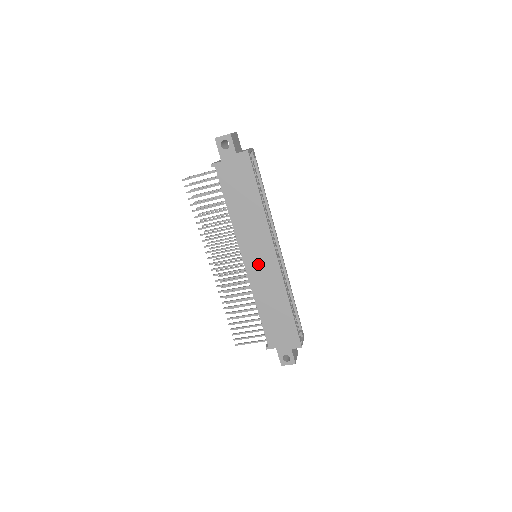
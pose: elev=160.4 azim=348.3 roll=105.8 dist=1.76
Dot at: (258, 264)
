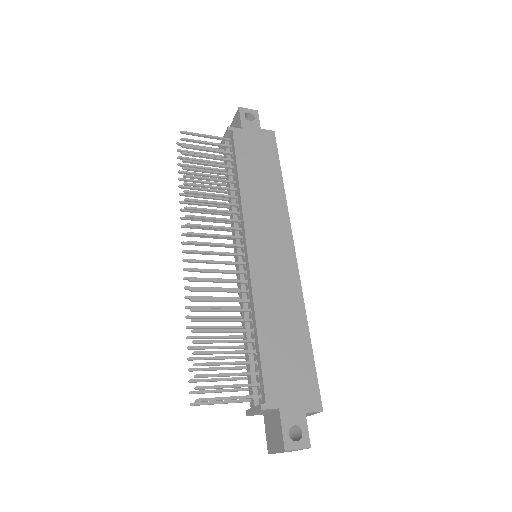
Dot at: (268, 255)
